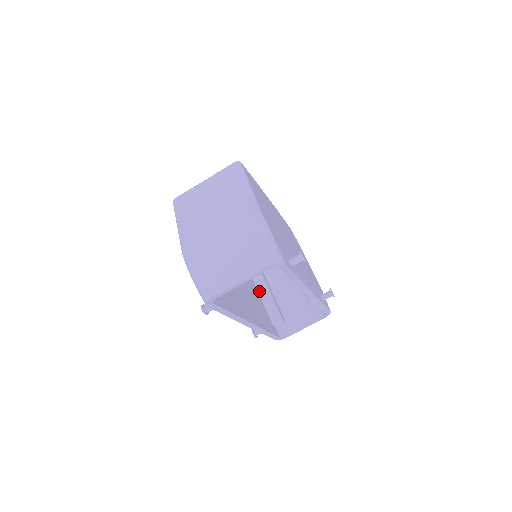
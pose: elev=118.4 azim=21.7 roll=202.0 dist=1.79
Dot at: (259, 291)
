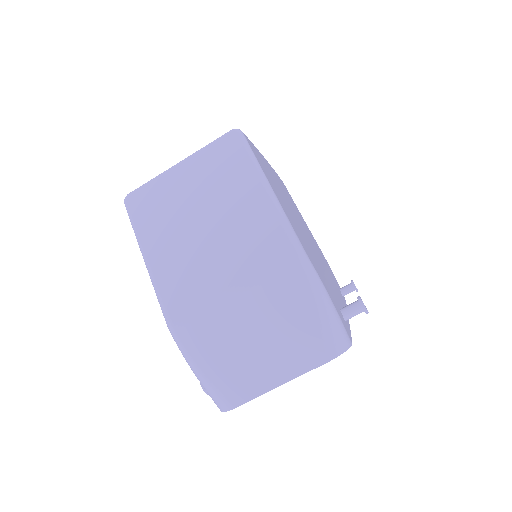
Dot at: occluded
